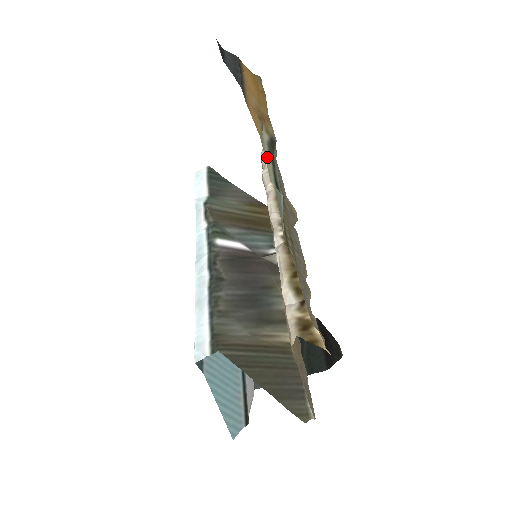
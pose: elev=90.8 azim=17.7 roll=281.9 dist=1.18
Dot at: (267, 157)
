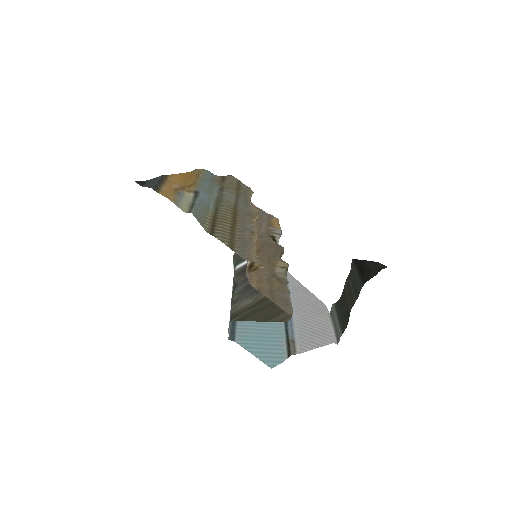
Dot at: (188, 203)
